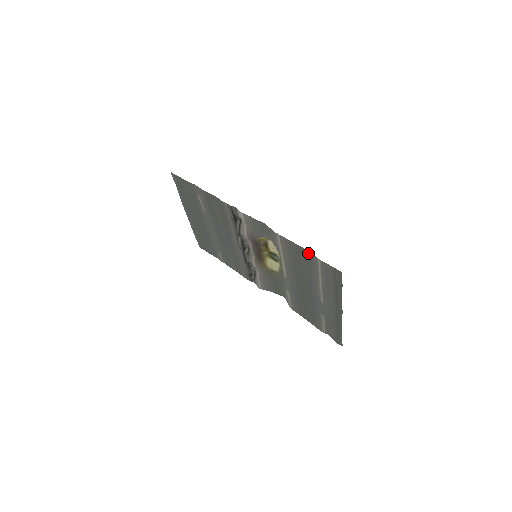
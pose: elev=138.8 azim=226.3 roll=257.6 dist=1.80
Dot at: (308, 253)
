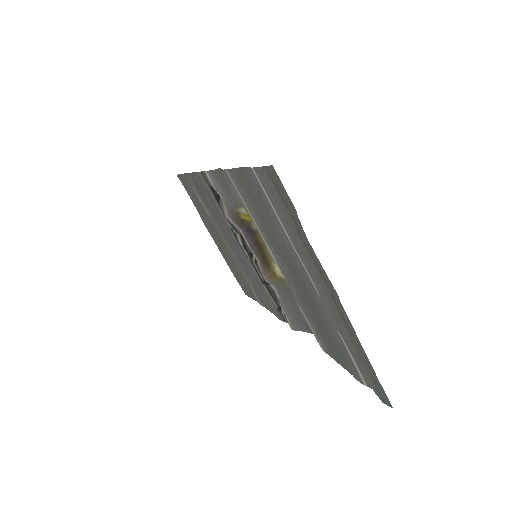
Dot at: (249, 173)
